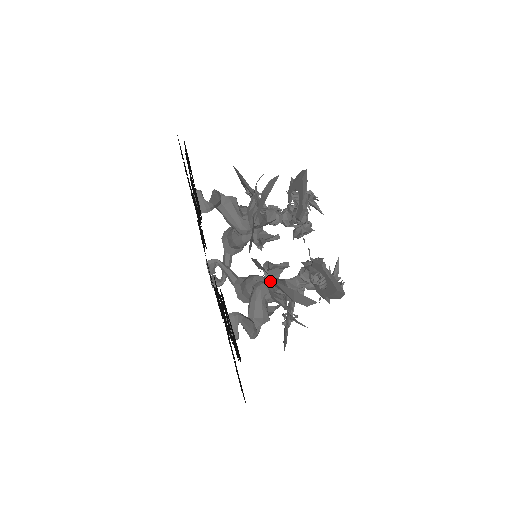
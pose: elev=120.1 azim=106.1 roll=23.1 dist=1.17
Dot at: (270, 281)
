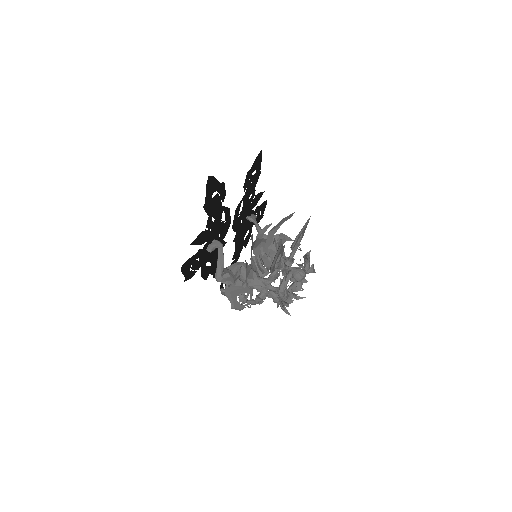
Dot at: (251, 254)
